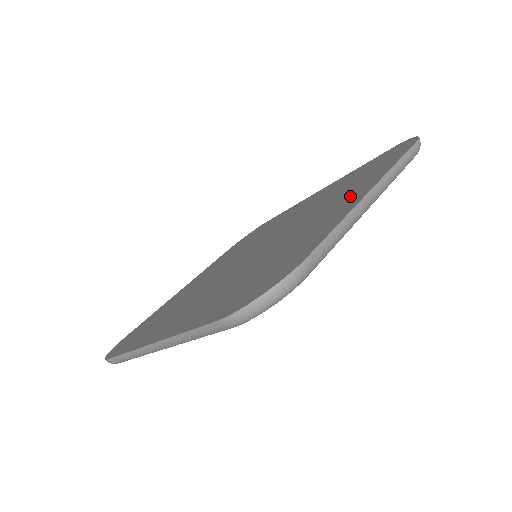
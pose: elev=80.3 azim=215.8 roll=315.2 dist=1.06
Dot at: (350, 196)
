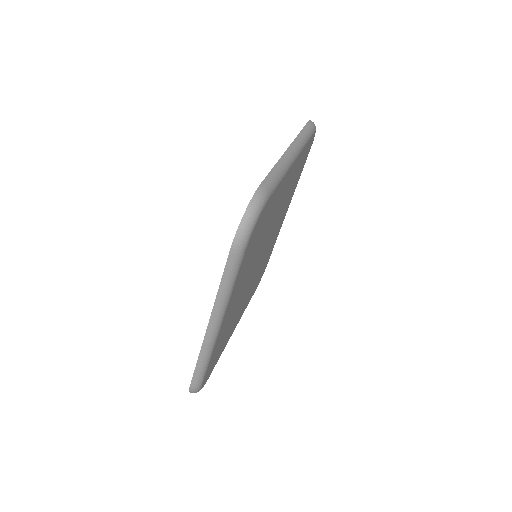
Dot at: occluded
